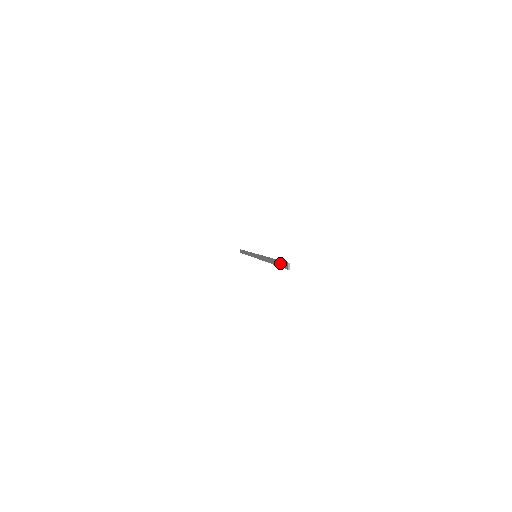
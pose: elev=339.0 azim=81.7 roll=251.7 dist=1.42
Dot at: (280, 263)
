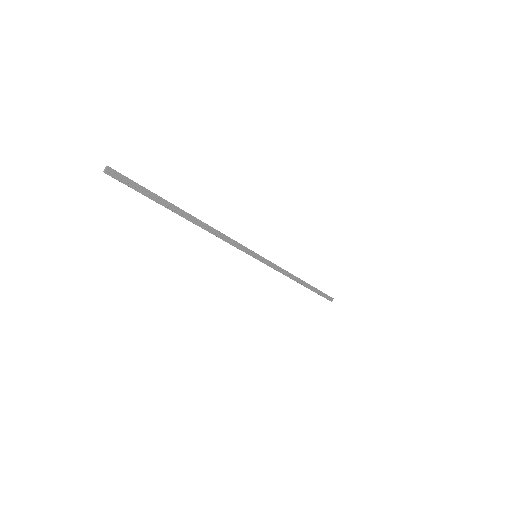
Dot at: (138, 187)
